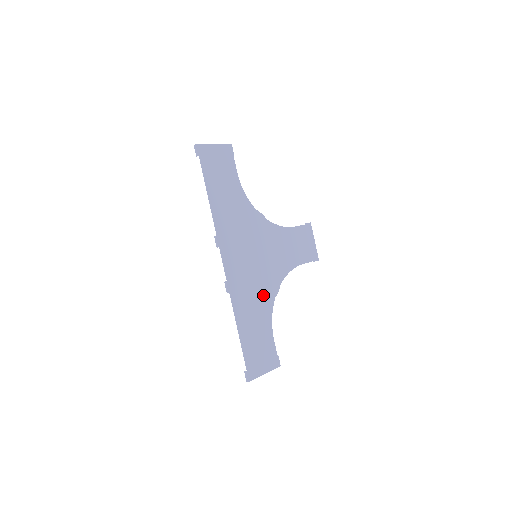
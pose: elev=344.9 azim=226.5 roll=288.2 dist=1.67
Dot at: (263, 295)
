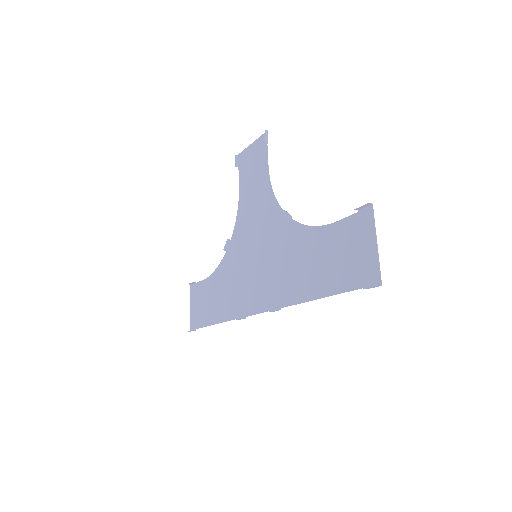
Dot at: (229, 270)
